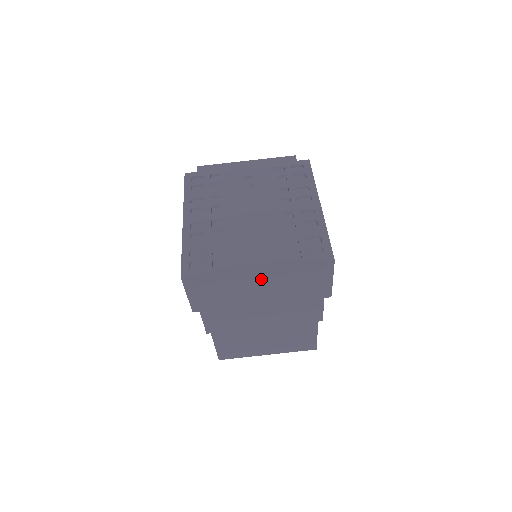
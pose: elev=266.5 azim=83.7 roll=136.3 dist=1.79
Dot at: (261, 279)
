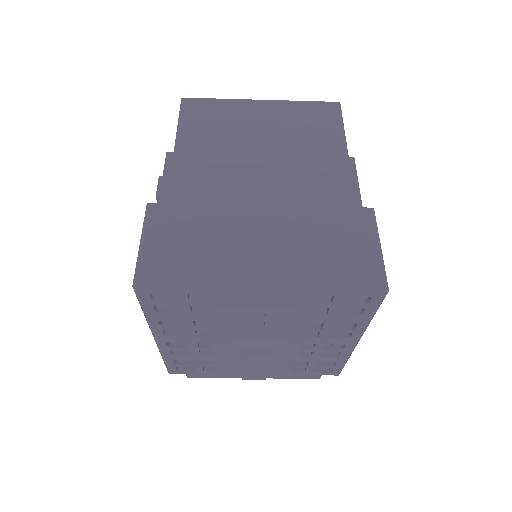
Dot at: occluded
